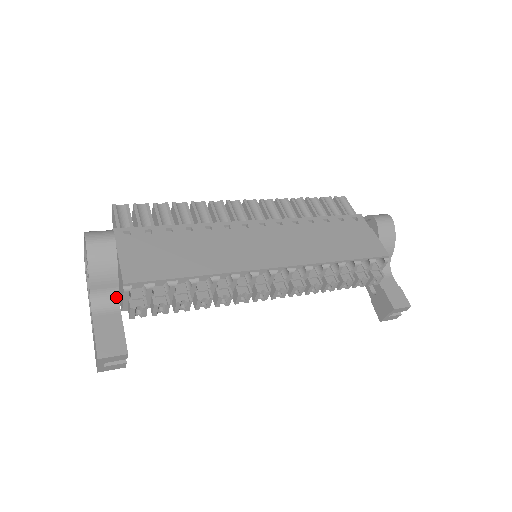
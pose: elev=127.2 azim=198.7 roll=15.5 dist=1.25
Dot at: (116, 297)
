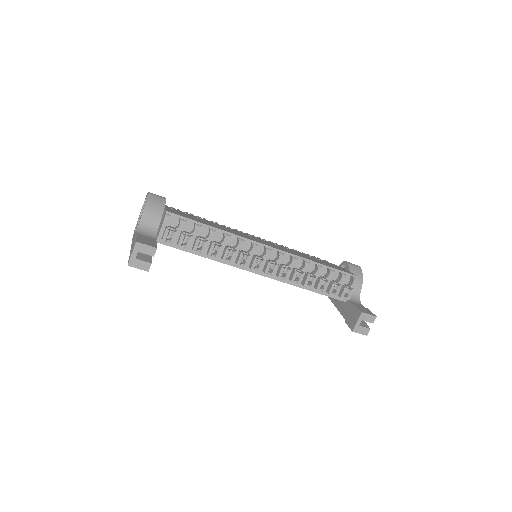
Dot at: (155, 232)
